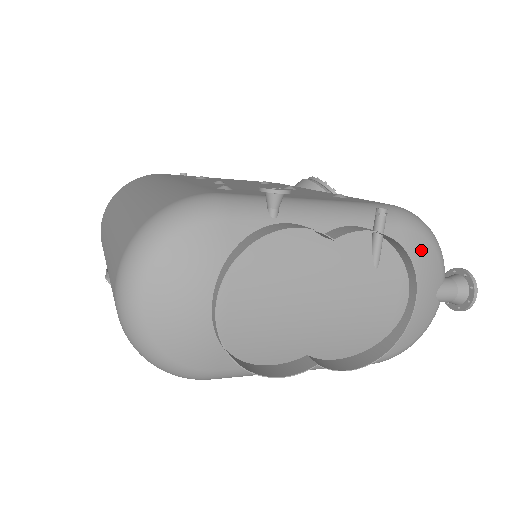
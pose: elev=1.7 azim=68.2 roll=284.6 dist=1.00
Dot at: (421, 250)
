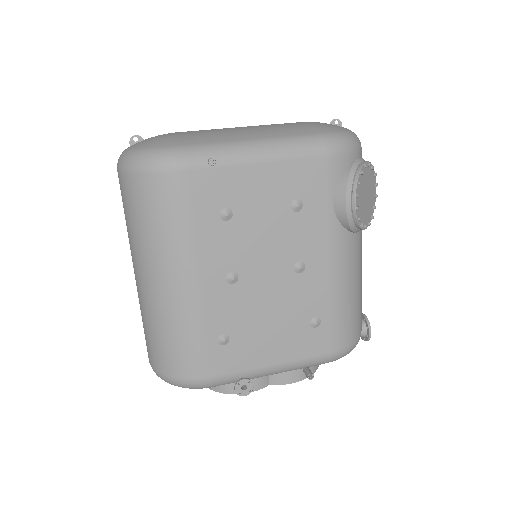
Dot at: occluded
